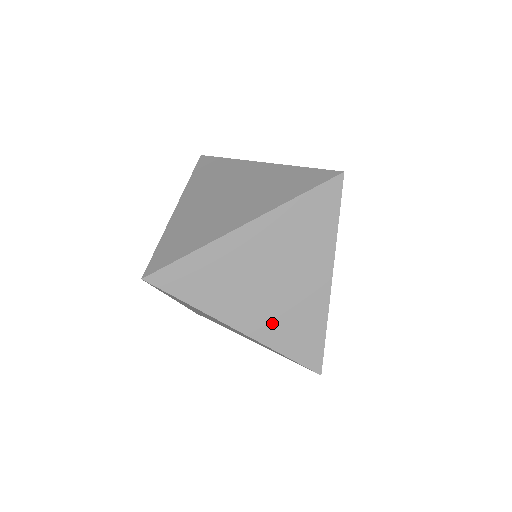
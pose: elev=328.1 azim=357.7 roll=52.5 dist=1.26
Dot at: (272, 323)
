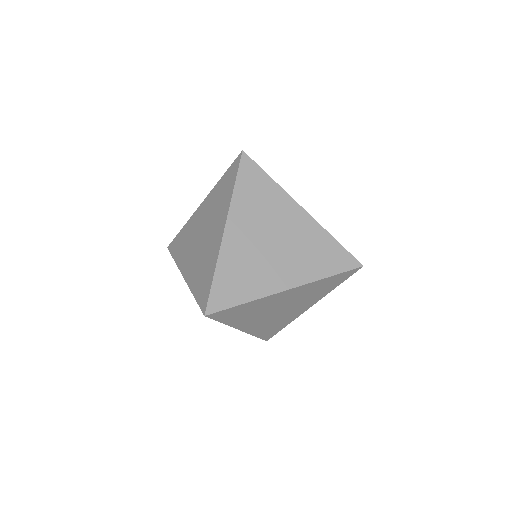
Dot at: (301, 265)
